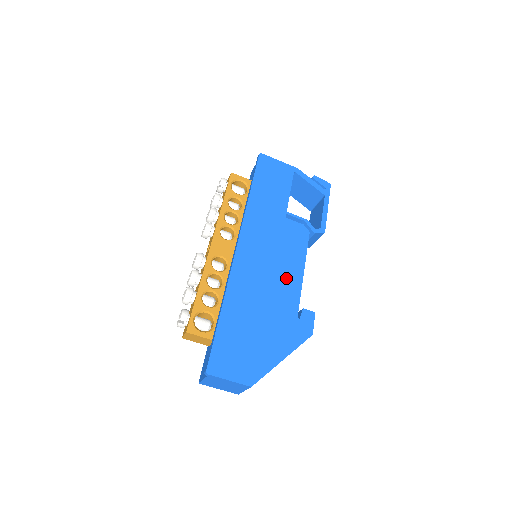
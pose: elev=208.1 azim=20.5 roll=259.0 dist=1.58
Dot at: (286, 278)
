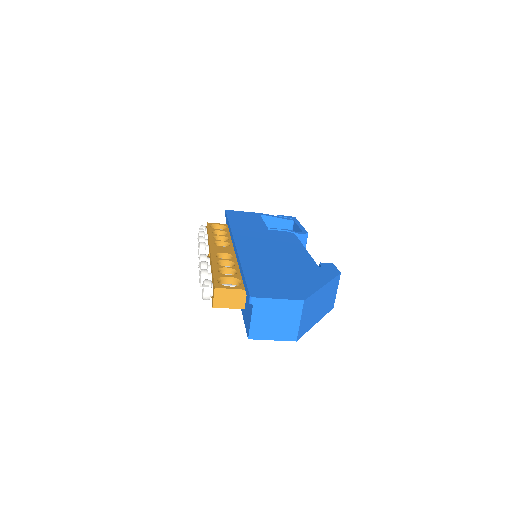
Dot at: (291, 251)
